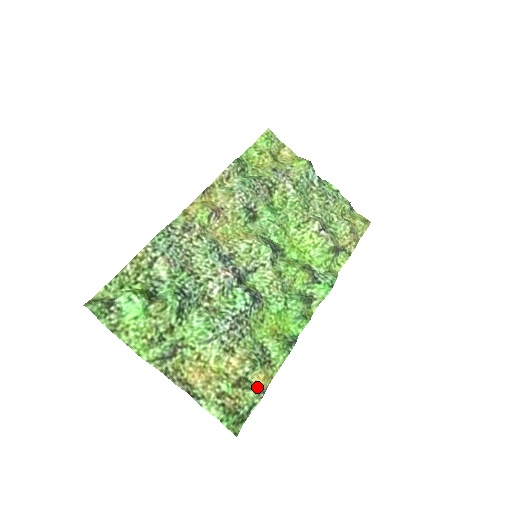
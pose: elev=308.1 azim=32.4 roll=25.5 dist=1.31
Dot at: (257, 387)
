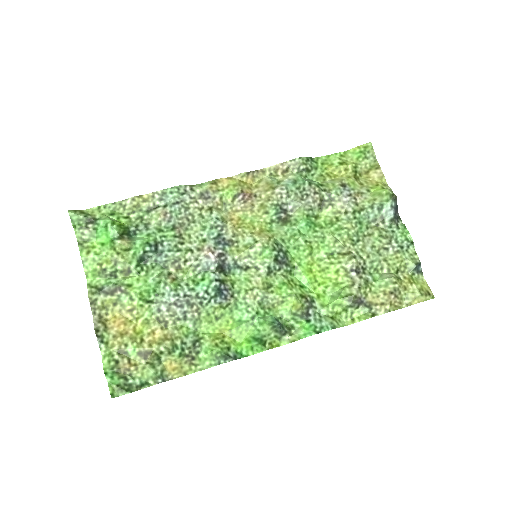
Dot at: (162, 371)
